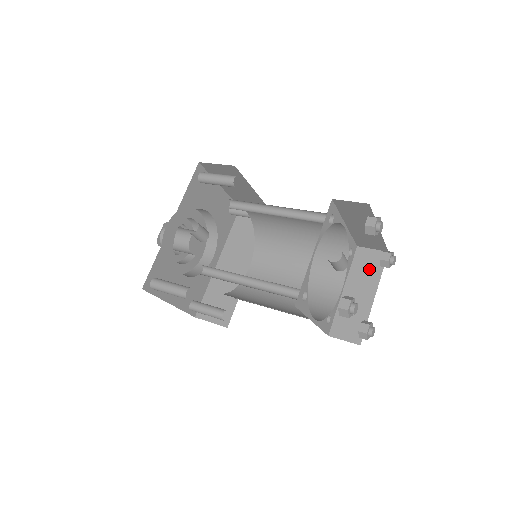
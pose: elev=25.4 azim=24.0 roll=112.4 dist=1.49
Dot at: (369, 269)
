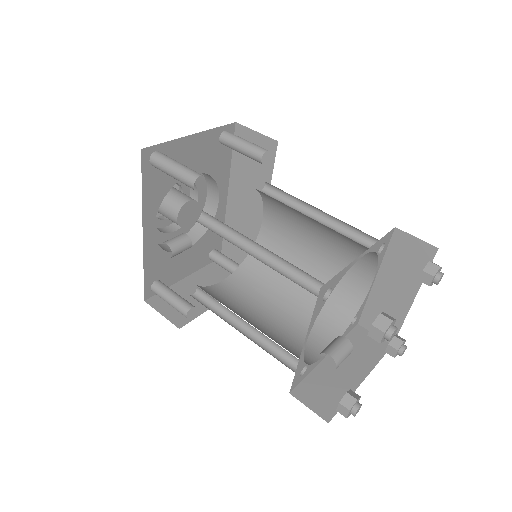
Dot at: (409, 264)
